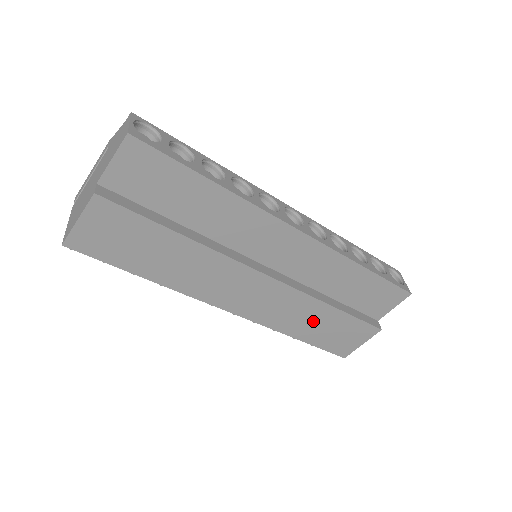
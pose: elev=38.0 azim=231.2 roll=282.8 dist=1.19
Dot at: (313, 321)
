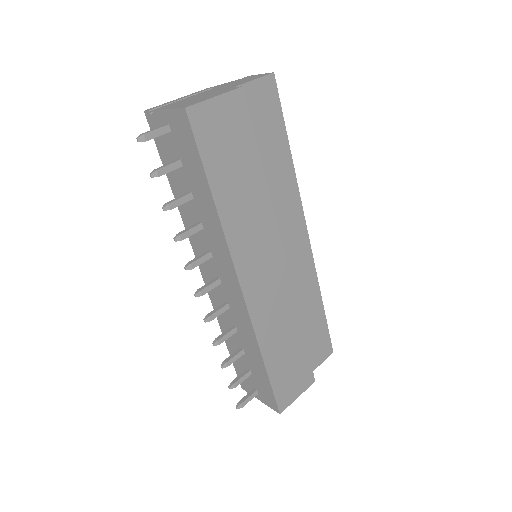
Dot at: (284, 341)
